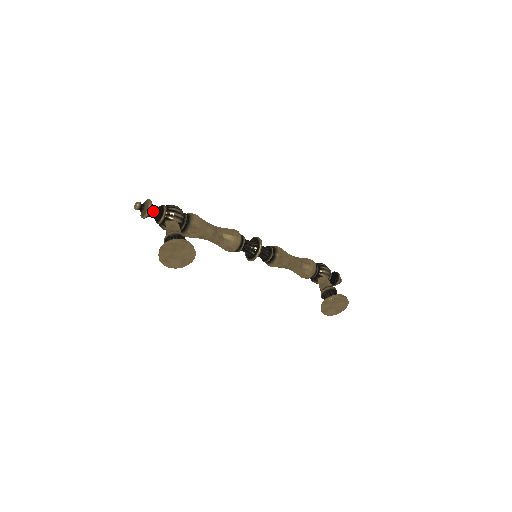
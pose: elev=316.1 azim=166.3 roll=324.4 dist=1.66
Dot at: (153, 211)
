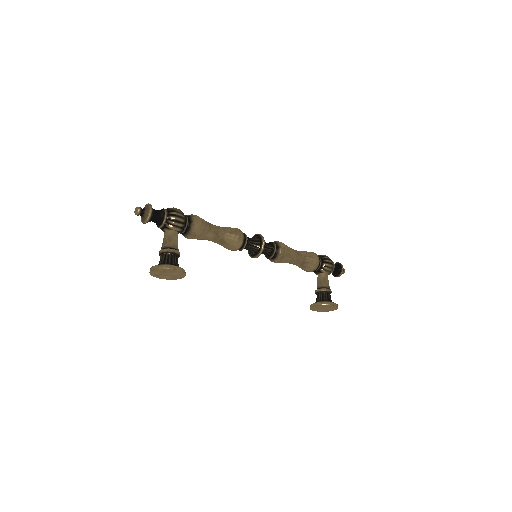
Dot at: (153, 218)
